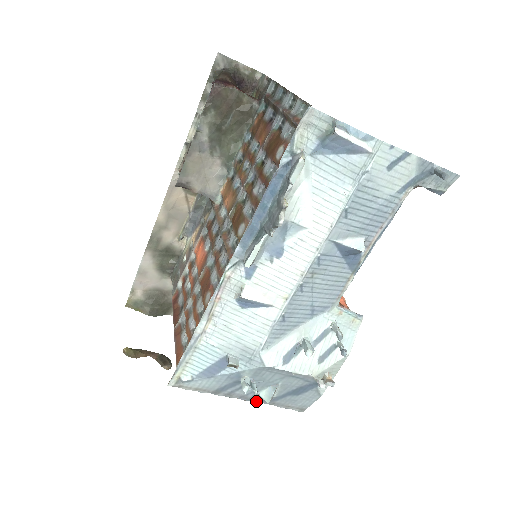
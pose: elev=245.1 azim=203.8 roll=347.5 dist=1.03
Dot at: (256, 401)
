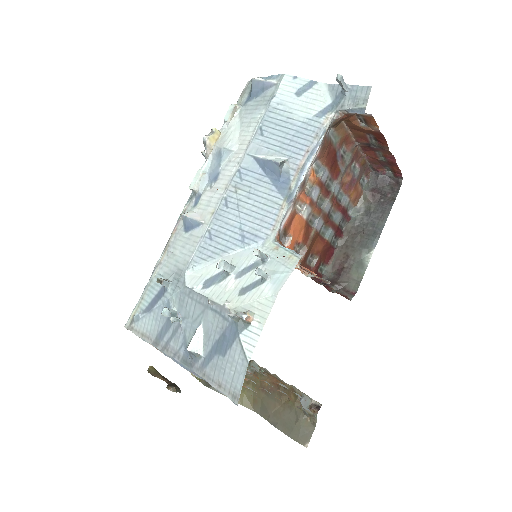
Dot at: (189, 367)
